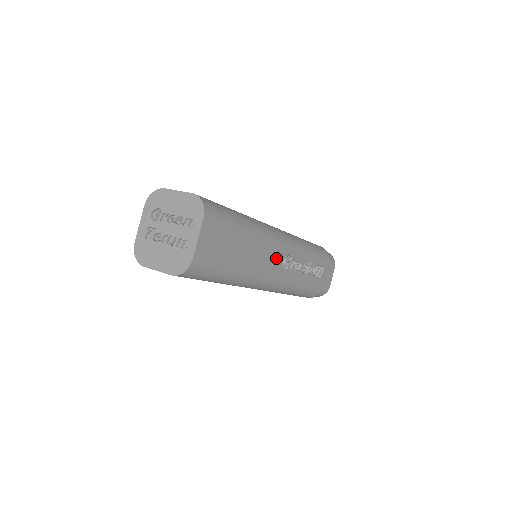
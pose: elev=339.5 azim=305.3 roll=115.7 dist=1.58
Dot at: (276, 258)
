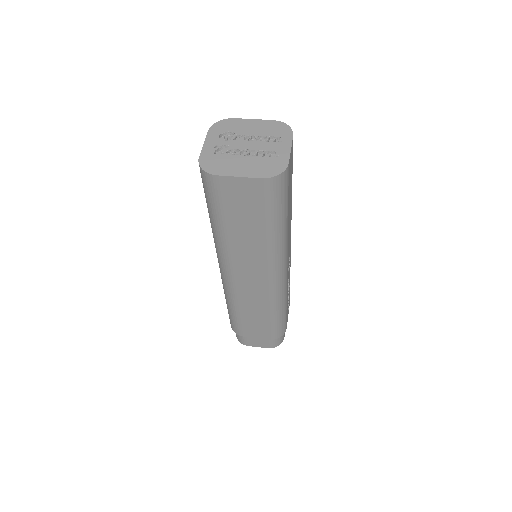
Dot at: (289, 248)
